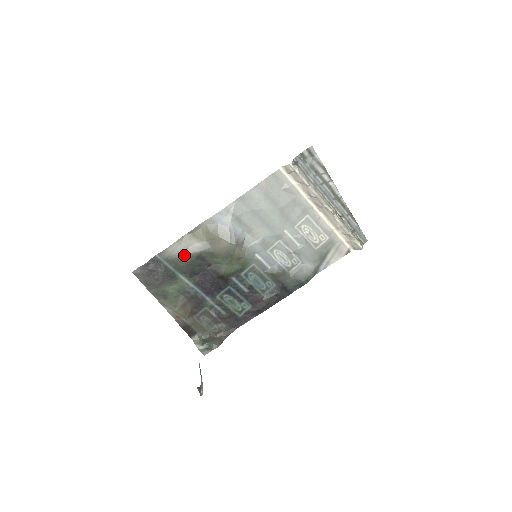
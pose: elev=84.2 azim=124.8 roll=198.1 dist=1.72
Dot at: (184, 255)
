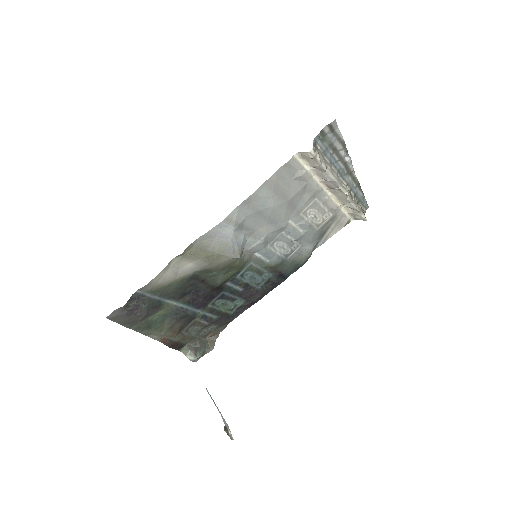
Dot at: (173, 281)
